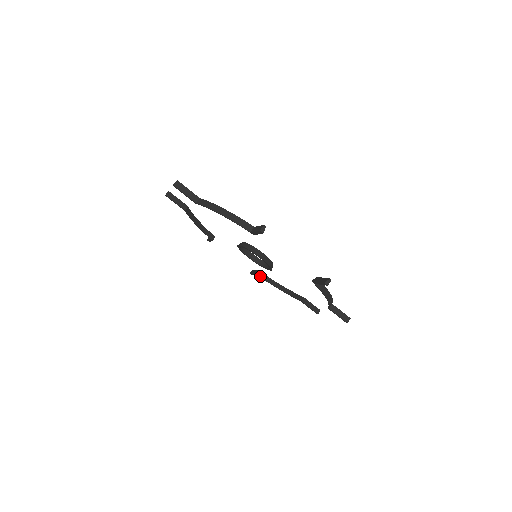
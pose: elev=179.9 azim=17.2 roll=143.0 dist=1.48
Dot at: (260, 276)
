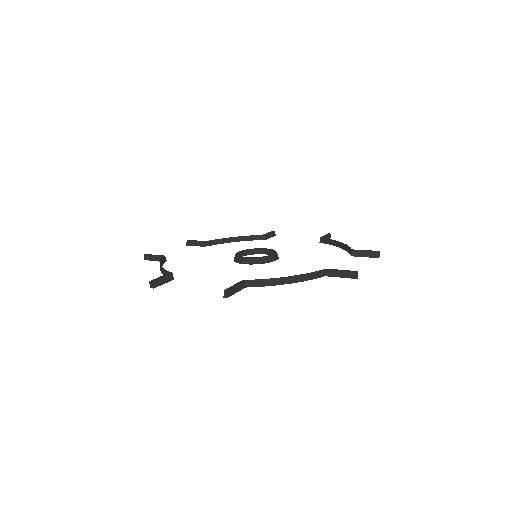
Dot at: (210, 245)
